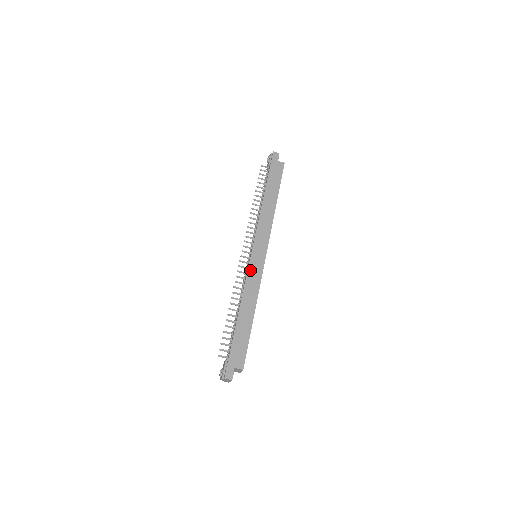
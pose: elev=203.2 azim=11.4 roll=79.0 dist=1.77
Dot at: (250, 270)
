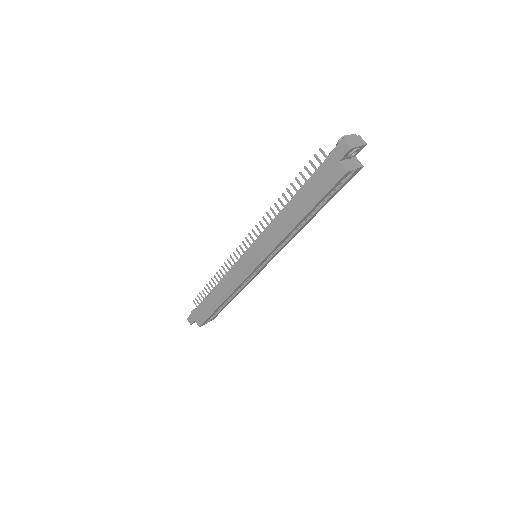
Dot at: (234, 268)
